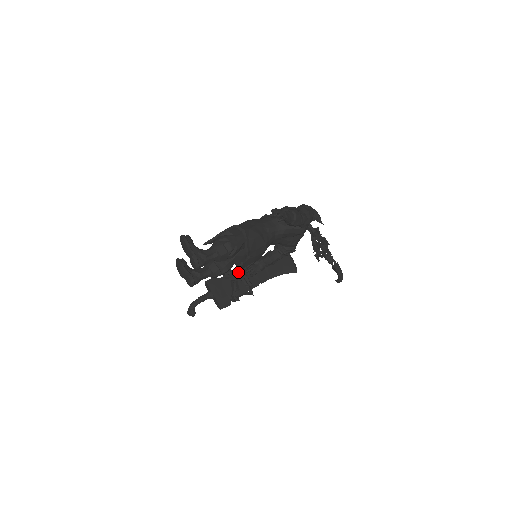
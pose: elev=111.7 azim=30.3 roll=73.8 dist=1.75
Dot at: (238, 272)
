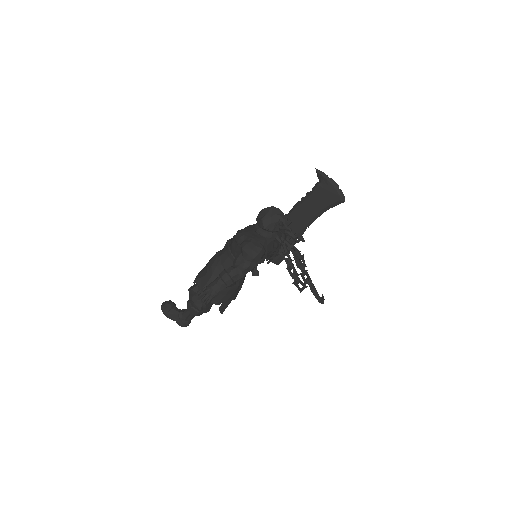
Dot at: occluded
